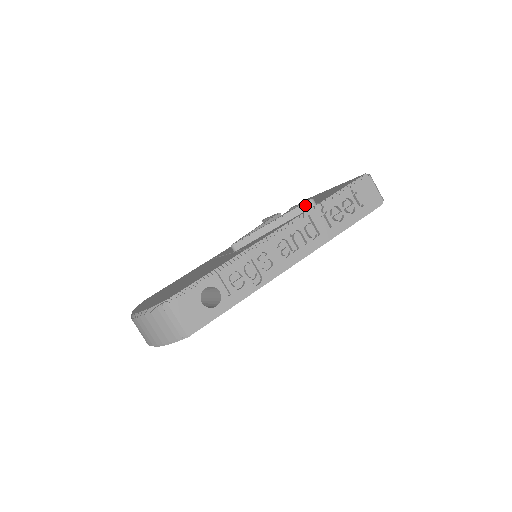
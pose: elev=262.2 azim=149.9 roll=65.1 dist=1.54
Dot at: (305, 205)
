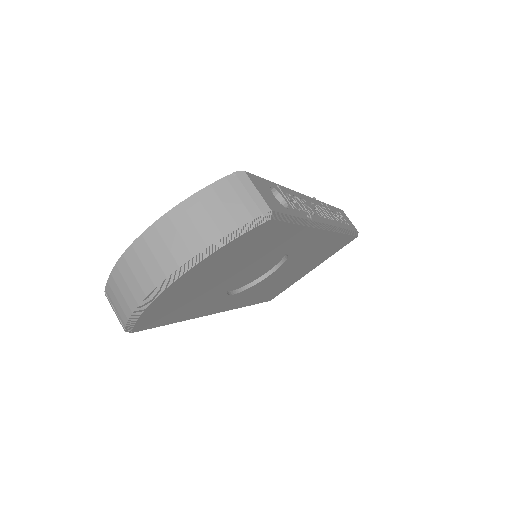
Dot at: occluded
